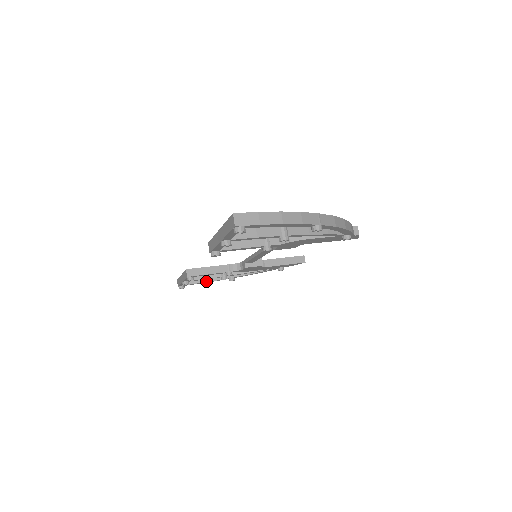
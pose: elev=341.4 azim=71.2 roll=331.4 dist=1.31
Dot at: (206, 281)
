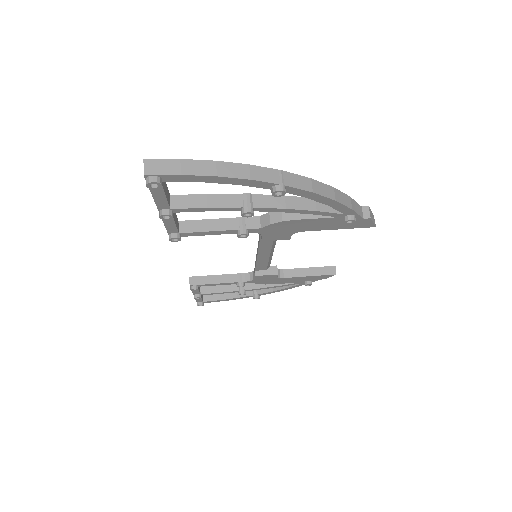
Dot at: (228, 298)
